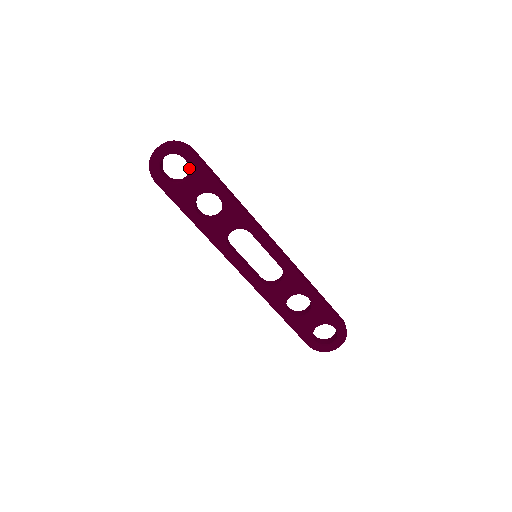
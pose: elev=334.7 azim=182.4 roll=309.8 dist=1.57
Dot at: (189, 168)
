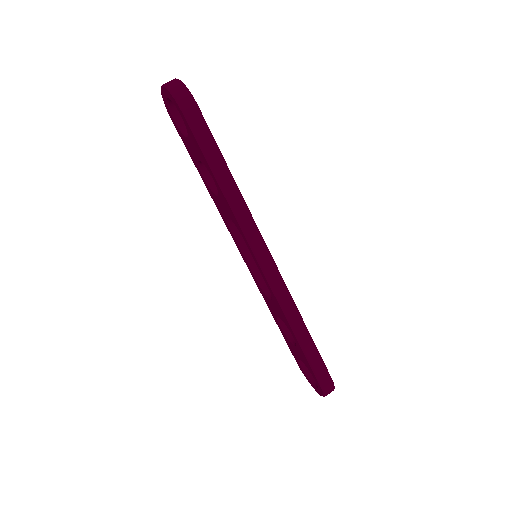
Dot at: (186, 128)
